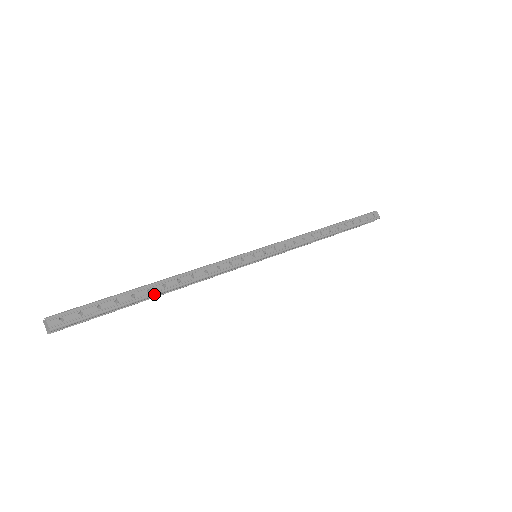
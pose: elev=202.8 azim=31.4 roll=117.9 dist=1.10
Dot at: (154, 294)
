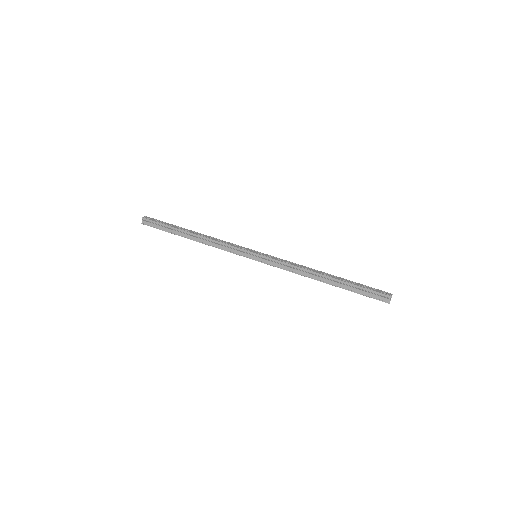
Dot at: (187, 231)
